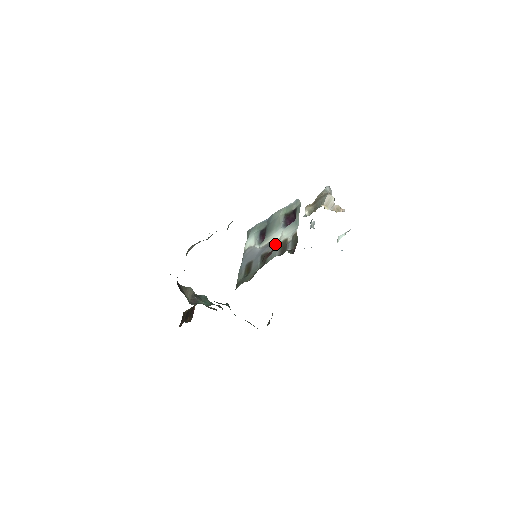
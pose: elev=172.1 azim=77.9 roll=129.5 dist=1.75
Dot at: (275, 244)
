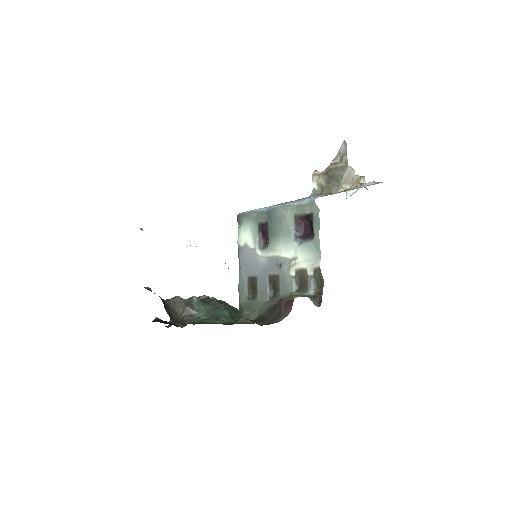
Dot at: (288, 268)
